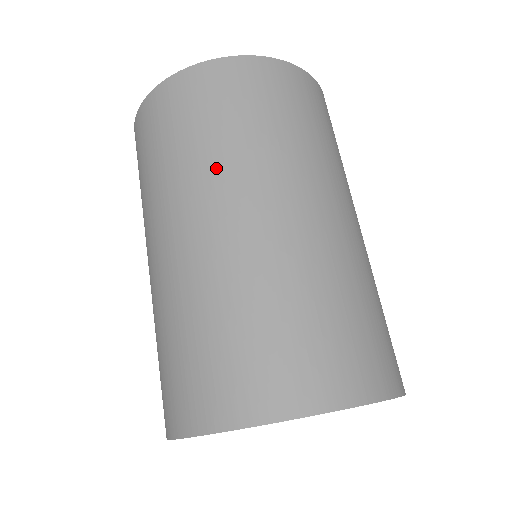
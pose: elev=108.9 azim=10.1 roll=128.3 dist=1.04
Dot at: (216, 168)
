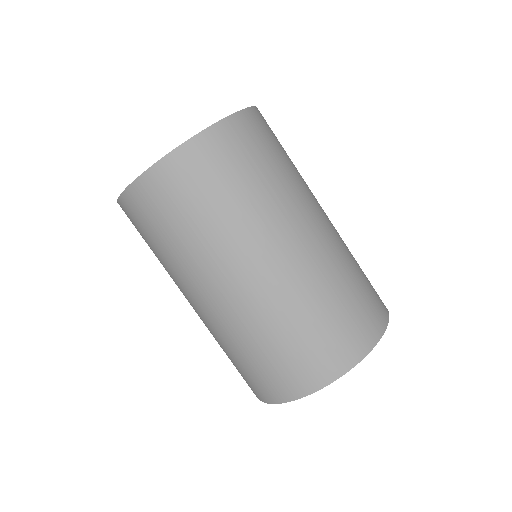
Dot at: (217, 246)
